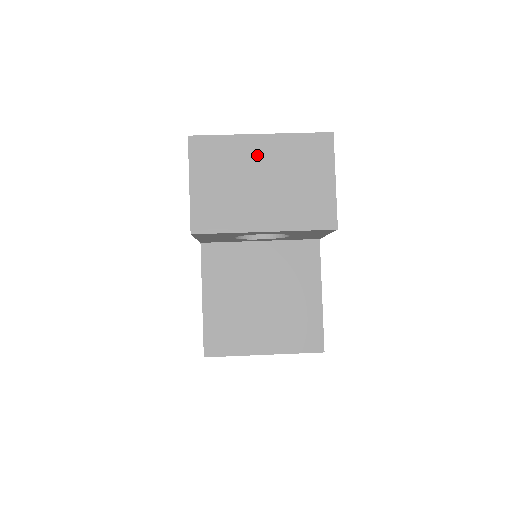
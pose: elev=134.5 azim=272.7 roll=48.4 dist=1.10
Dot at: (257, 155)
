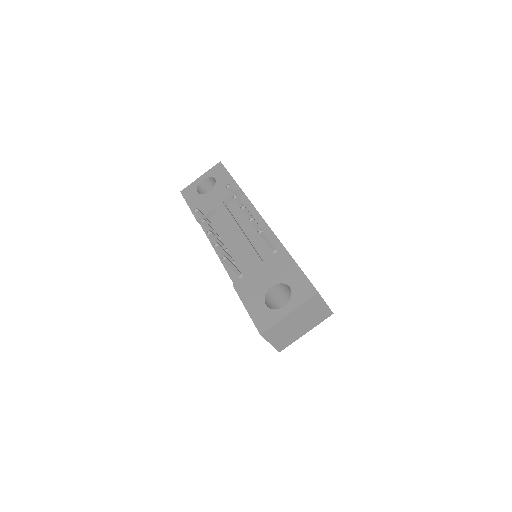
Dot at: (291, 320)
